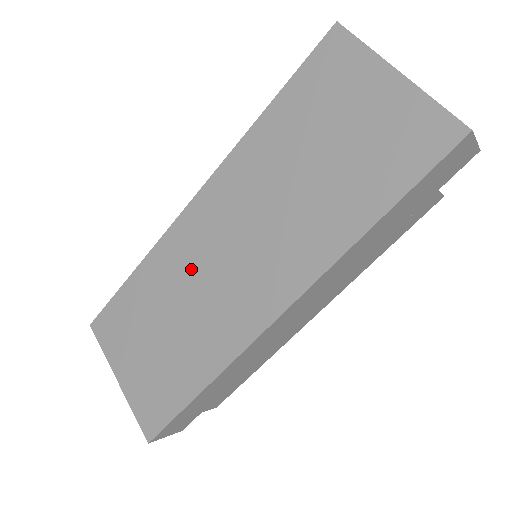
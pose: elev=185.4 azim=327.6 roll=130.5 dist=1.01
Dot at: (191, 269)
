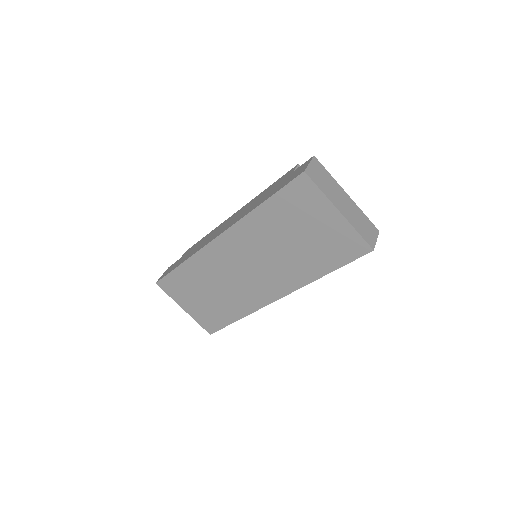
Dot at: (222, 271)
